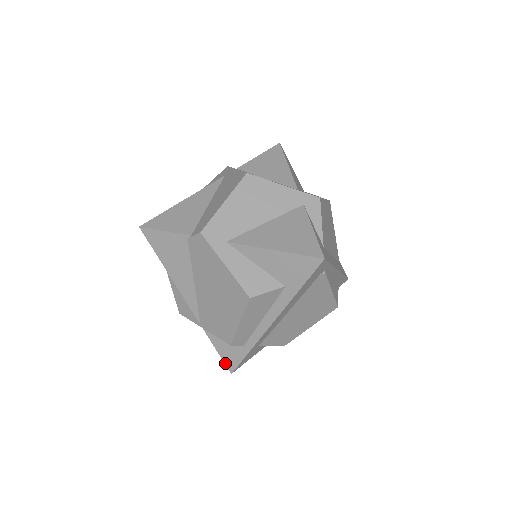
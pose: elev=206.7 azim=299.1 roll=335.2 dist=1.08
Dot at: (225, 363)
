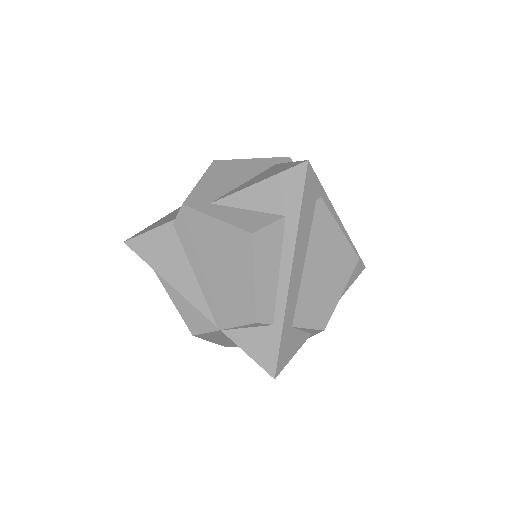
Dot at: (262, 367)
